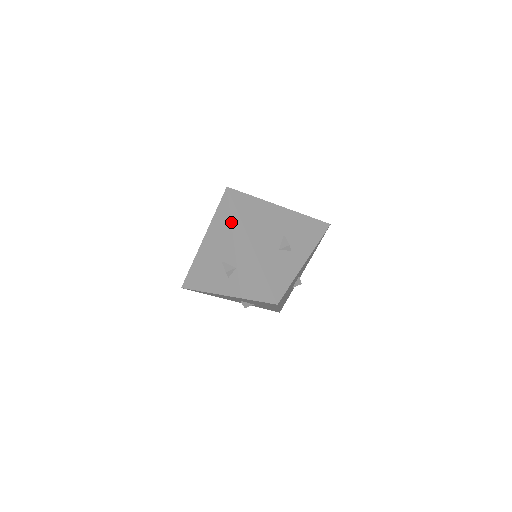
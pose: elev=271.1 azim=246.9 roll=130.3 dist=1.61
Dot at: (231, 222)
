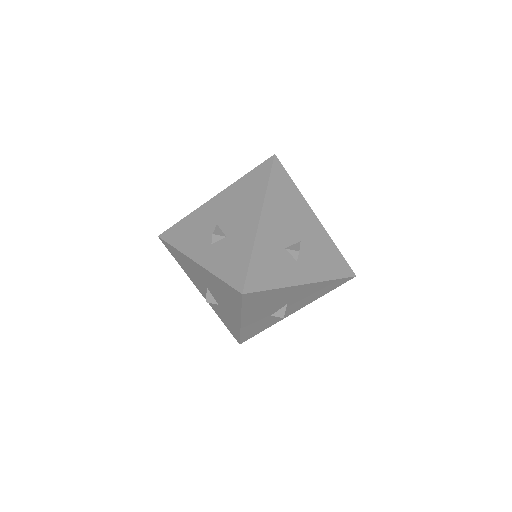
Dot at: (255, 189)
